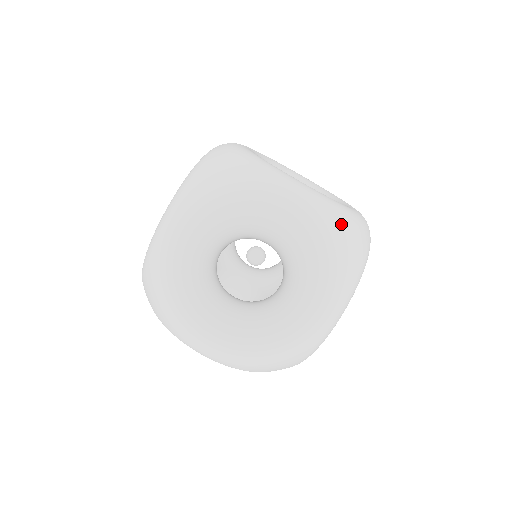
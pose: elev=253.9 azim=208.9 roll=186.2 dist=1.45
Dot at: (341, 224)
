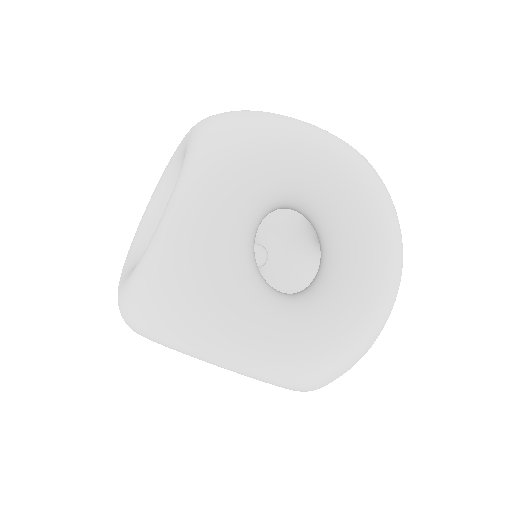
Dot at: (231, 113)
